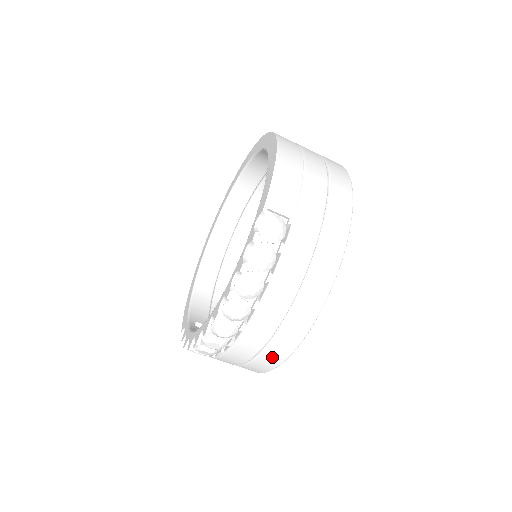
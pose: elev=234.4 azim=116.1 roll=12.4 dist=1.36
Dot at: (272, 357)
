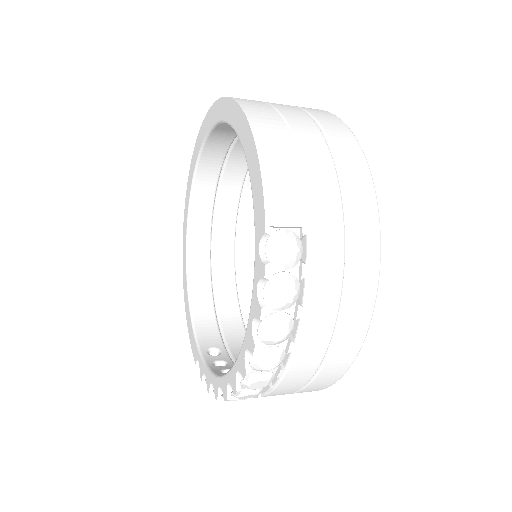
Dot at: (321, 384)
